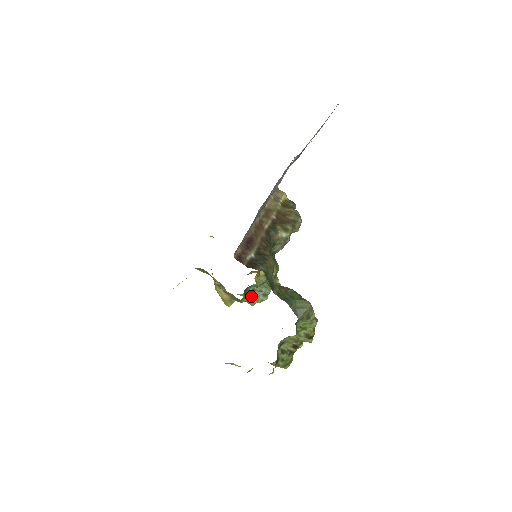
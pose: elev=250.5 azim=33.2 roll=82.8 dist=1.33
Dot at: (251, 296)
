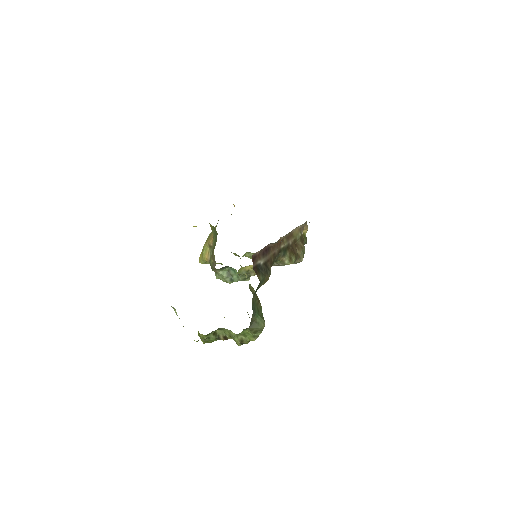
Dot at: (223, 272)
